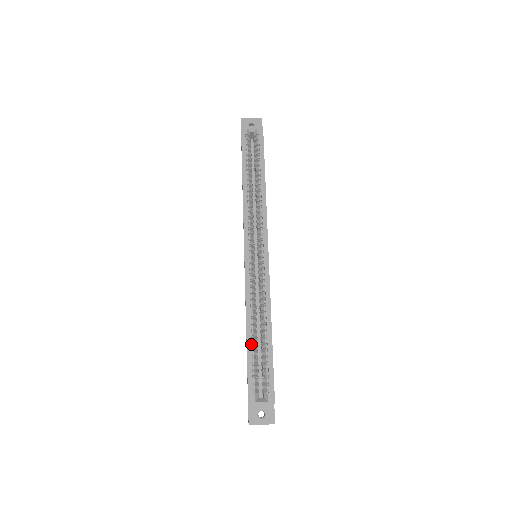
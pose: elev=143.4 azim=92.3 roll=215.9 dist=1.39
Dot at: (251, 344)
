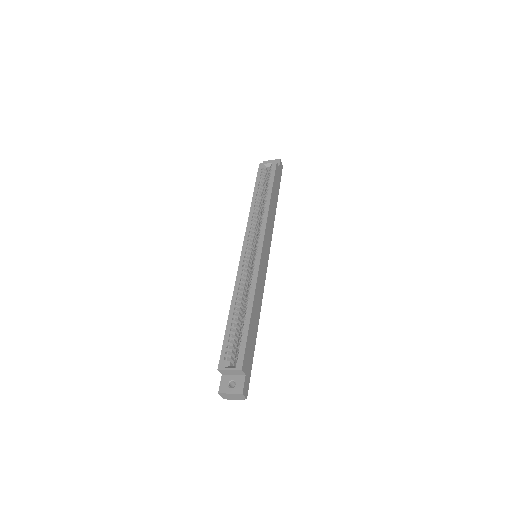
Dot at: (231, 319)
